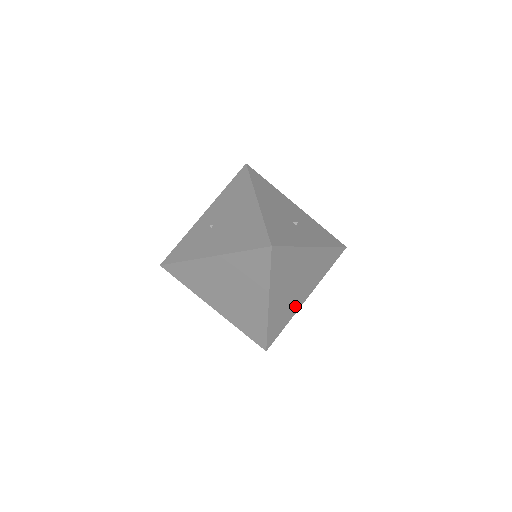
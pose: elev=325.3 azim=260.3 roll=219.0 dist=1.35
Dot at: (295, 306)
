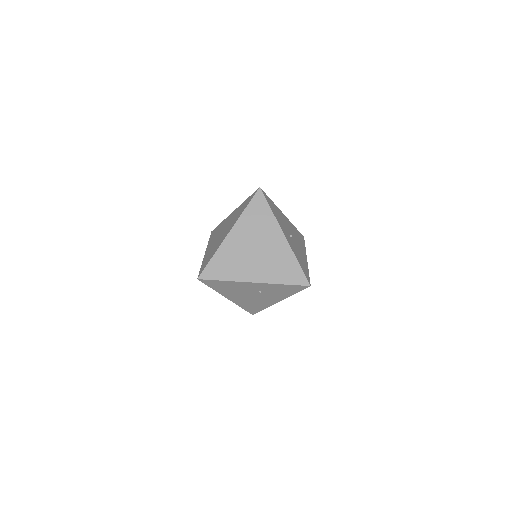
Dot at: (242, 273)
